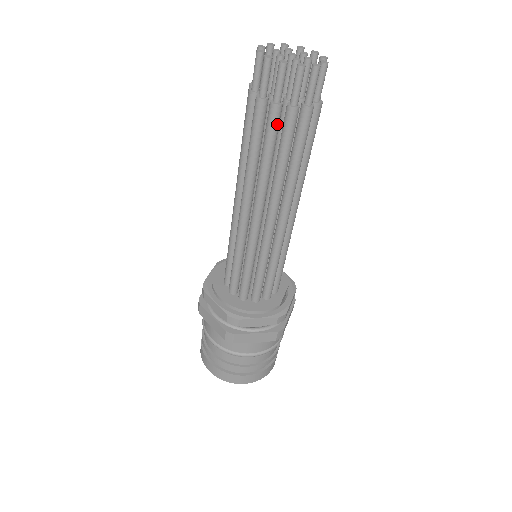
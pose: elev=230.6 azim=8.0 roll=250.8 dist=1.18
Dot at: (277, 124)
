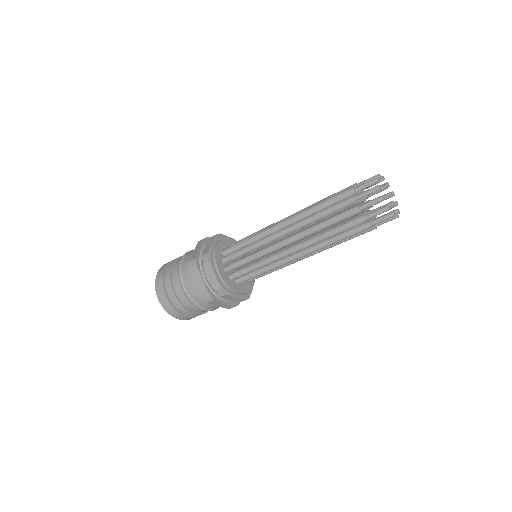
Dot at: (355, 227)
